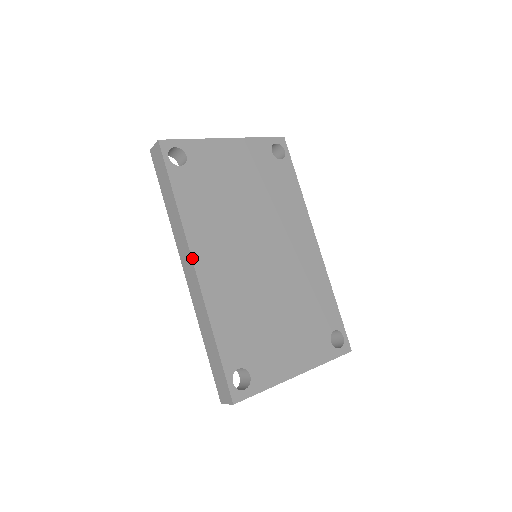
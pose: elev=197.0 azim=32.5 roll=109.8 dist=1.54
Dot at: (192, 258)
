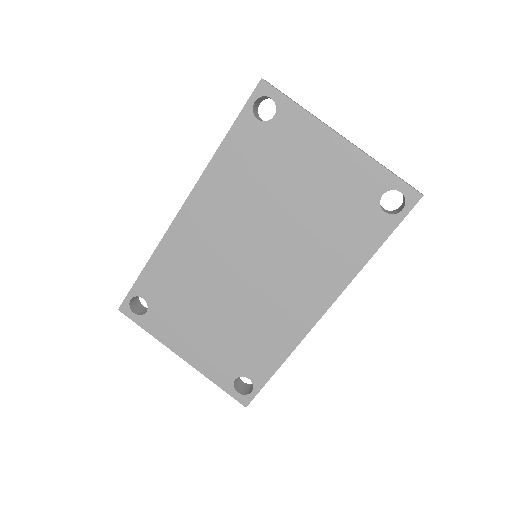
Dot at: (188, 198)
